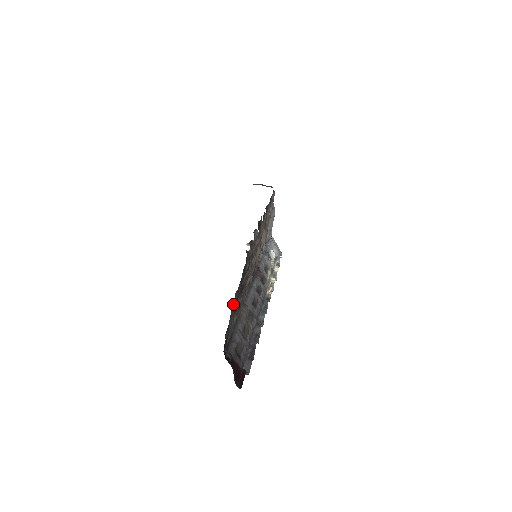
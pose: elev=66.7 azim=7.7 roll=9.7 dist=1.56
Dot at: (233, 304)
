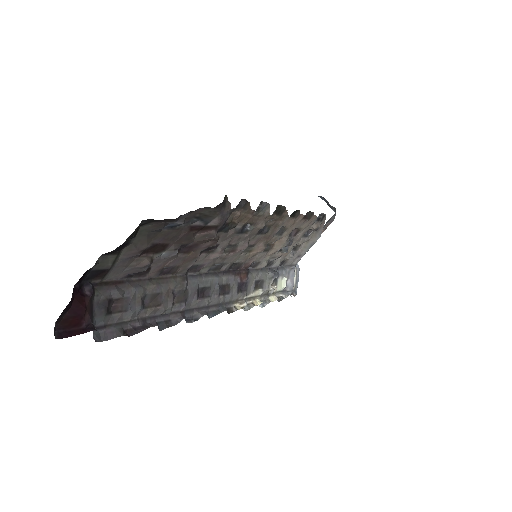
Dot at: (148, 232)
